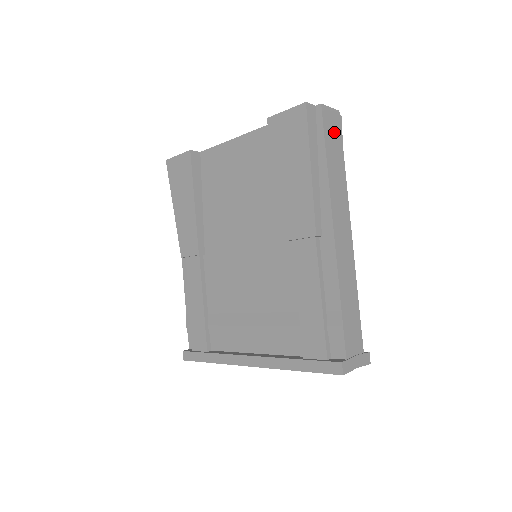
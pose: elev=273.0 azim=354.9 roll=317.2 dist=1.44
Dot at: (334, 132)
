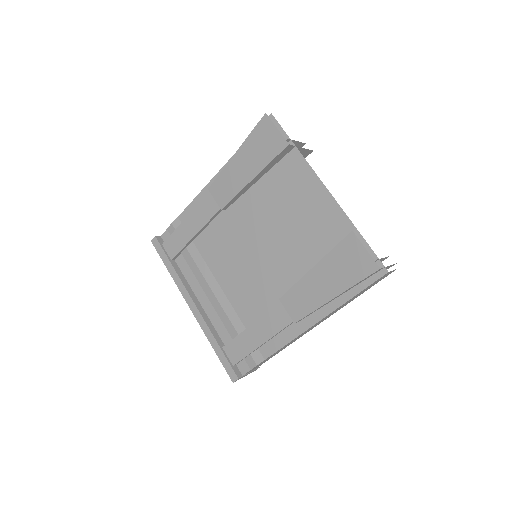
Dot at: (376, 282)
